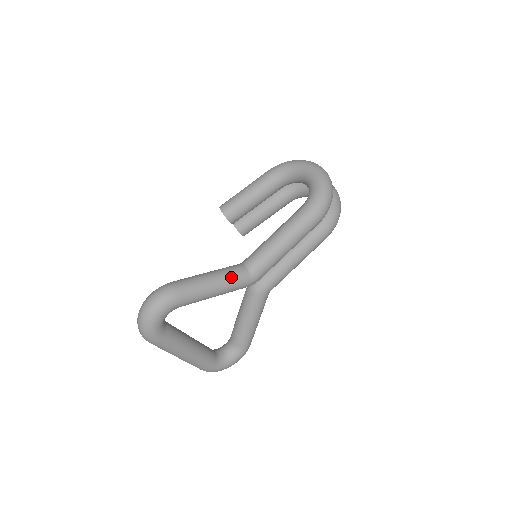
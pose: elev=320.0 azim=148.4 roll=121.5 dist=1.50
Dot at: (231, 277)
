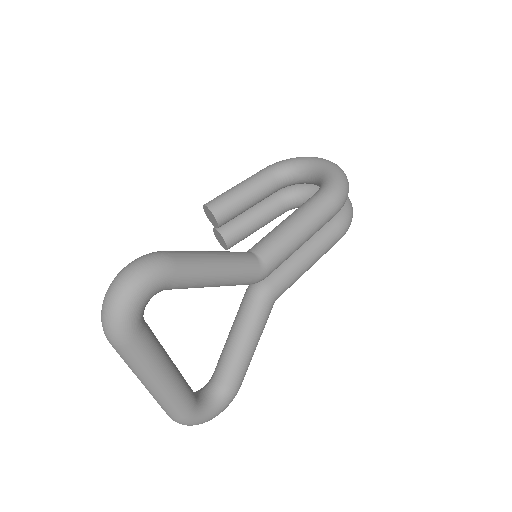
Dot at: (238, 260)
